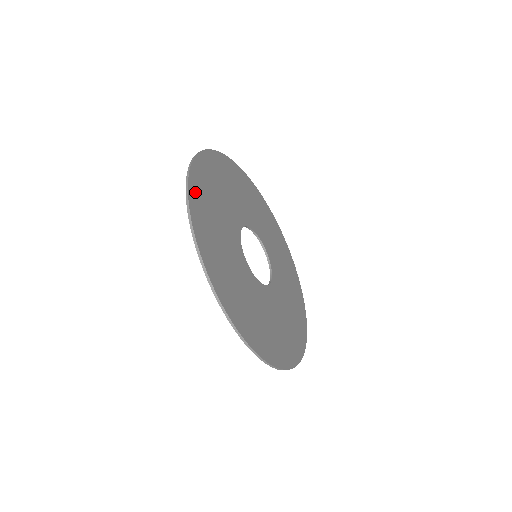
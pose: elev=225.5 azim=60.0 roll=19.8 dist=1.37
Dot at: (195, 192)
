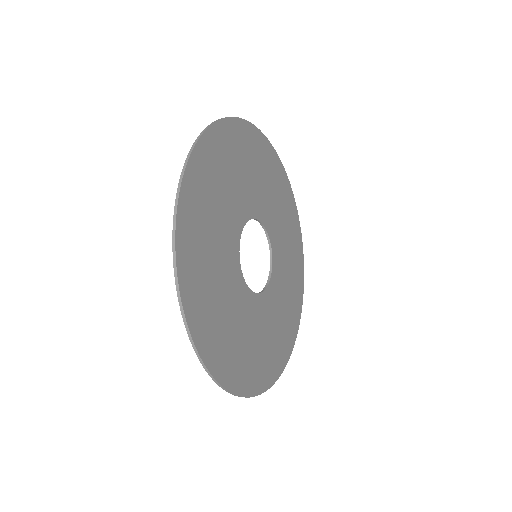
Dot at: (189, 197)
